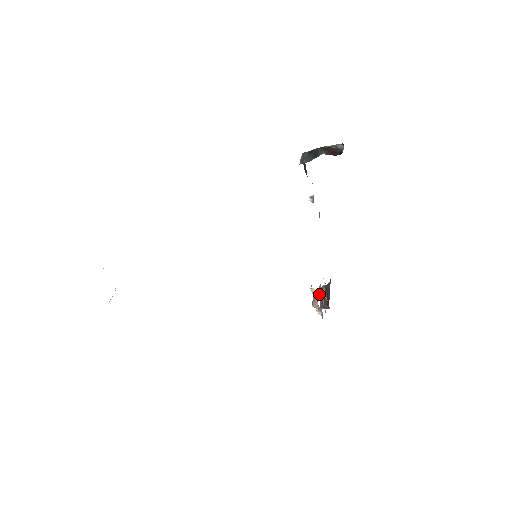
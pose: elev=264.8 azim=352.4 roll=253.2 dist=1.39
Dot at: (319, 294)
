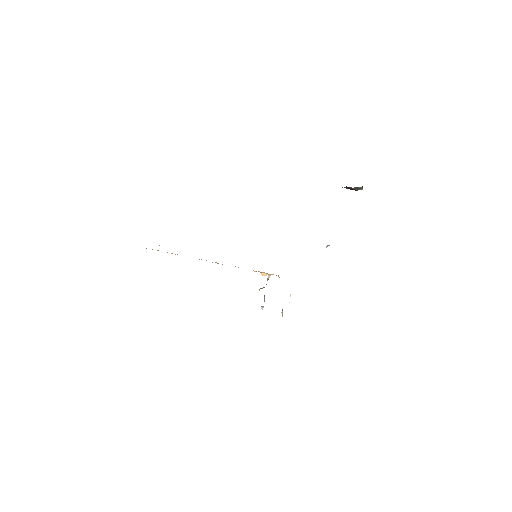
Dot at: occluded
